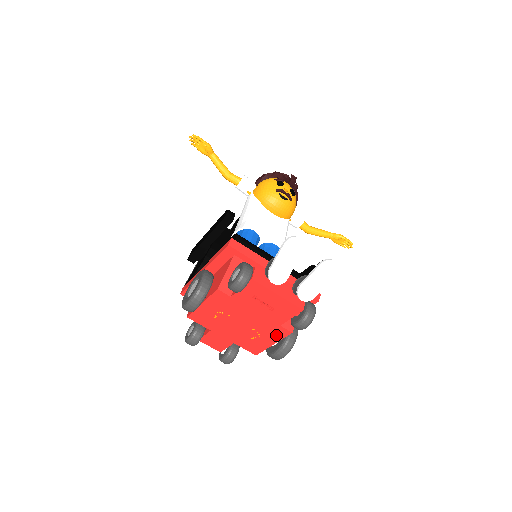
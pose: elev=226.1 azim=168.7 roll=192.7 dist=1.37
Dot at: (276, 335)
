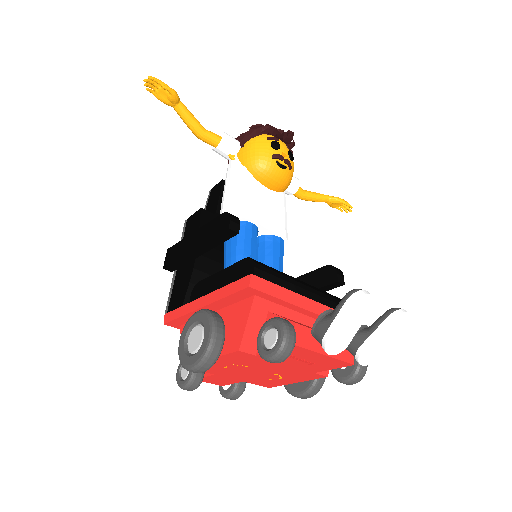
Dot at: (304, 378)
